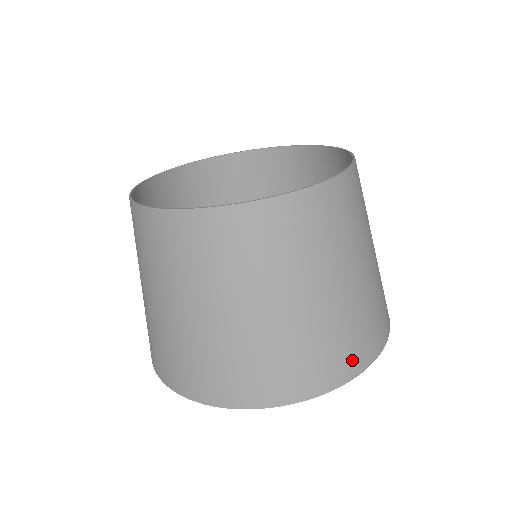
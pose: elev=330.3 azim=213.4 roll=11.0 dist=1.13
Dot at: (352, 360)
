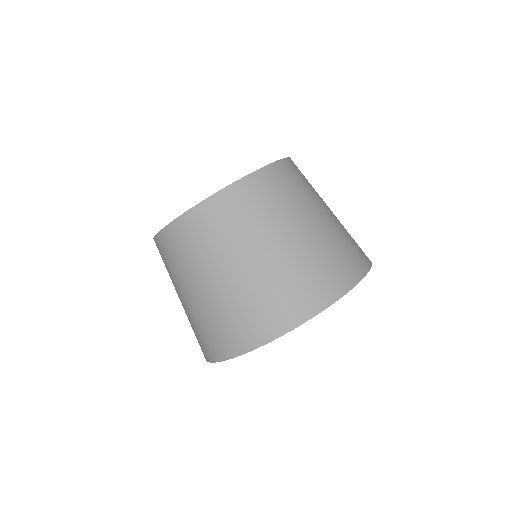
Dot at: (284, 316)
